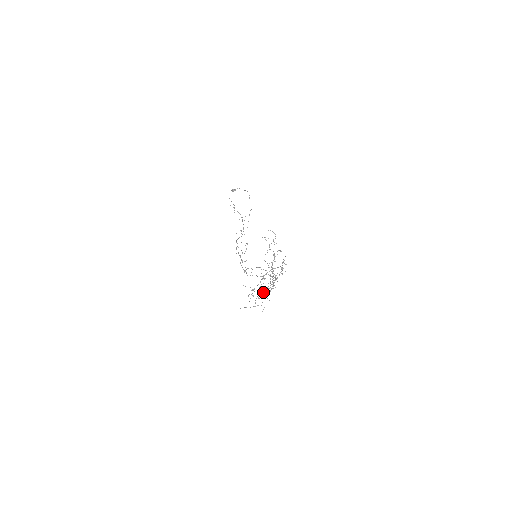
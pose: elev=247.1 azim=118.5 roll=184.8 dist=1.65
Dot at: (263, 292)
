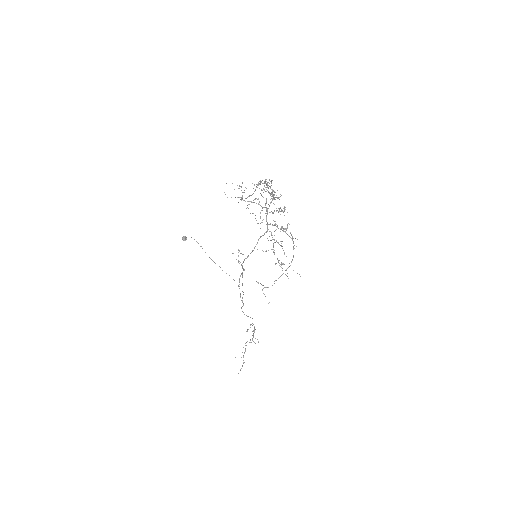
Dot at: occluded
